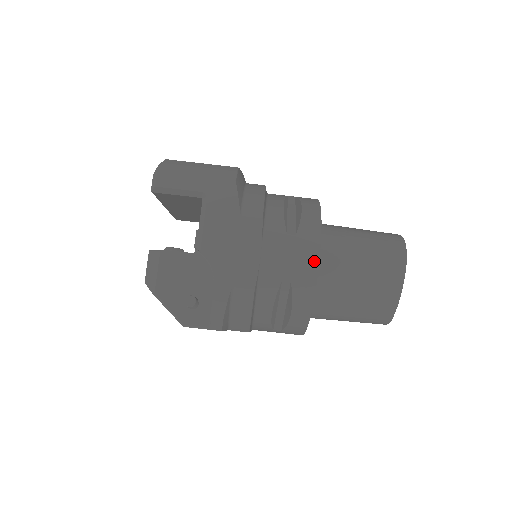
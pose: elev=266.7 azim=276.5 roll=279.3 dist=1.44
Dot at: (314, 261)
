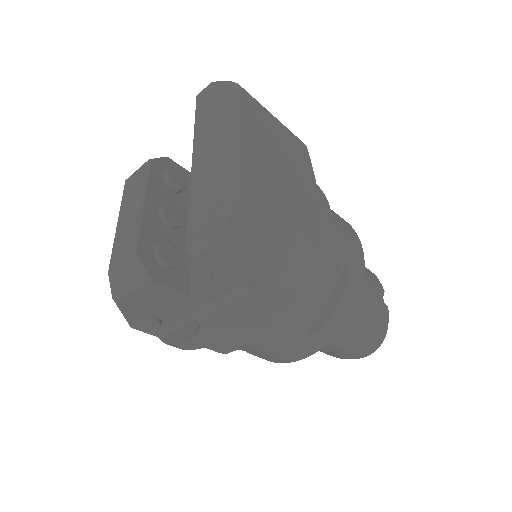
Dot at: (298, 358)
